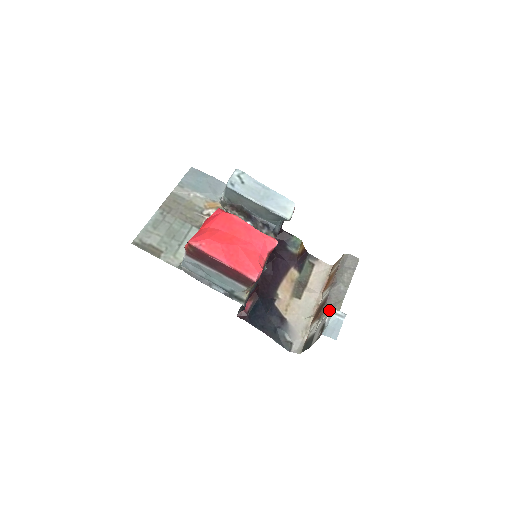
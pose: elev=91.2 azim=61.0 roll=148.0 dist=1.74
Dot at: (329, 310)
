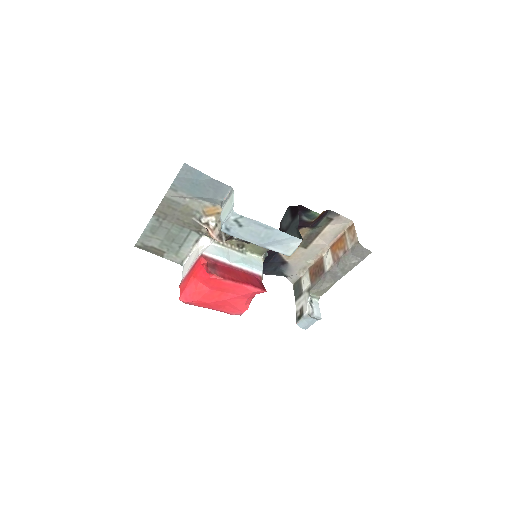
Dot at: (318, 289)
